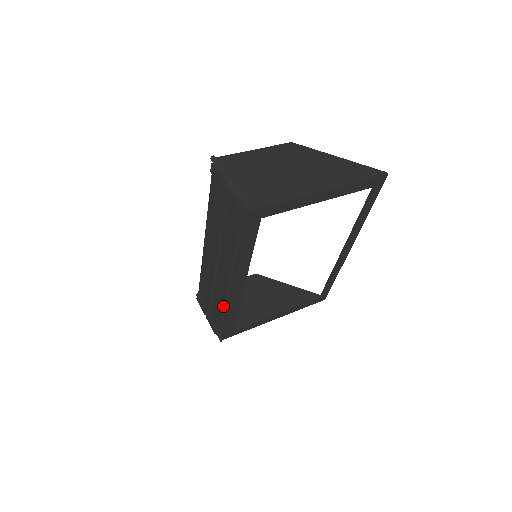
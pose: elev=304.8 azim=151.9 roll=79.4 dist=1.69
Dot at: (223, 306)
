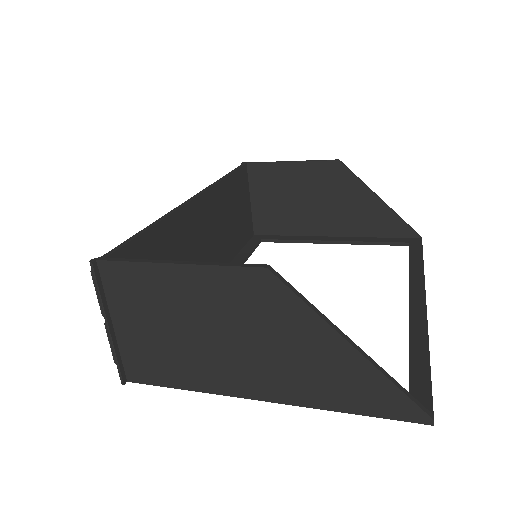
Dot at: occluded
